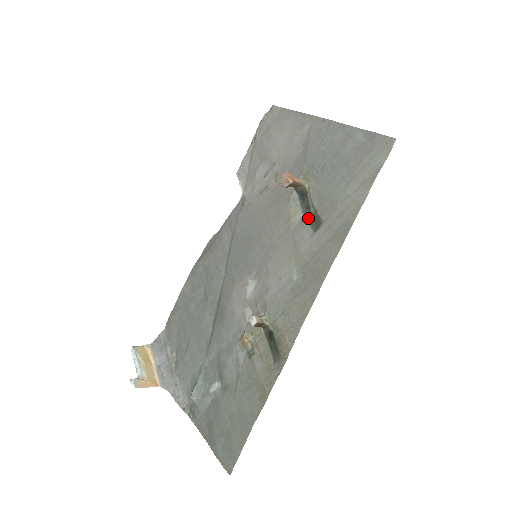
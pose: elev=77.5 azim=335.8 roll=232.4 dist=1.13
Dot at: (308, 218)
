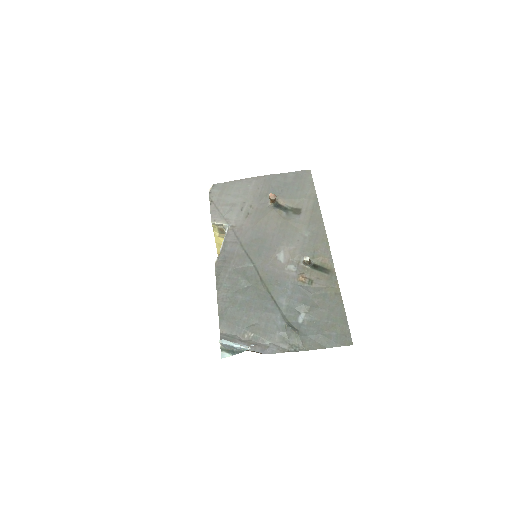
Dot at: (290, 212)
